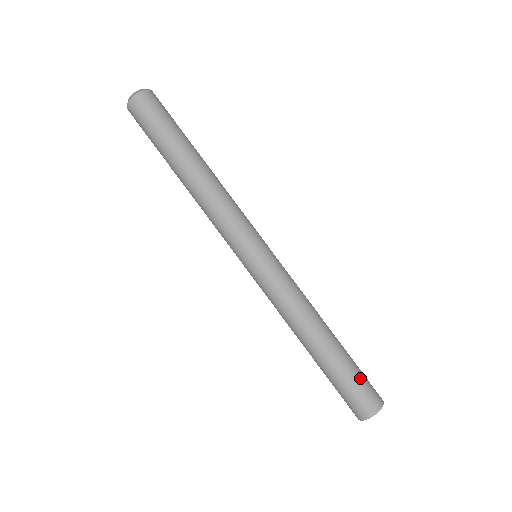
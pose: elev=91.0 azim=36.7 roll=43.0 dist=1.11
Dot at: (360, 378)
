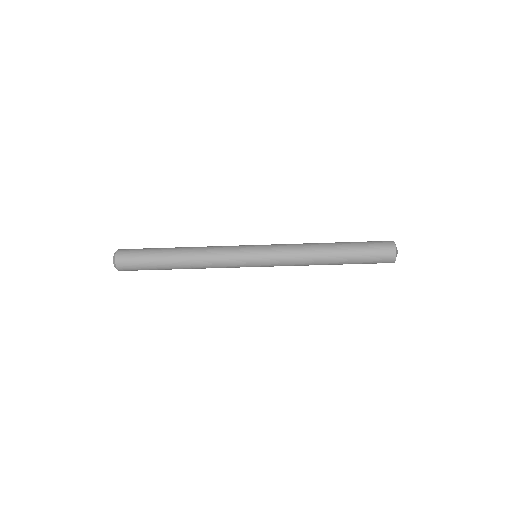
Dot at: (370, 252)
